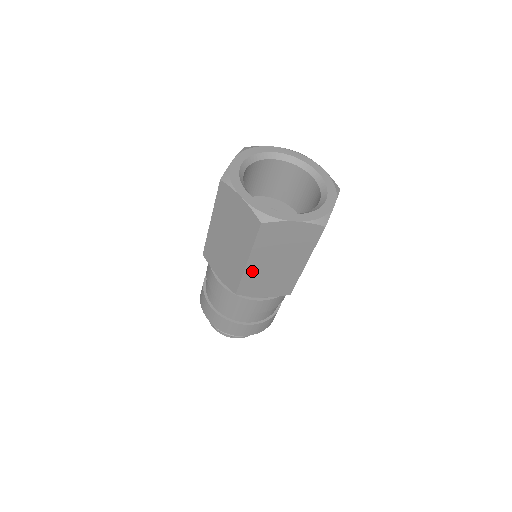
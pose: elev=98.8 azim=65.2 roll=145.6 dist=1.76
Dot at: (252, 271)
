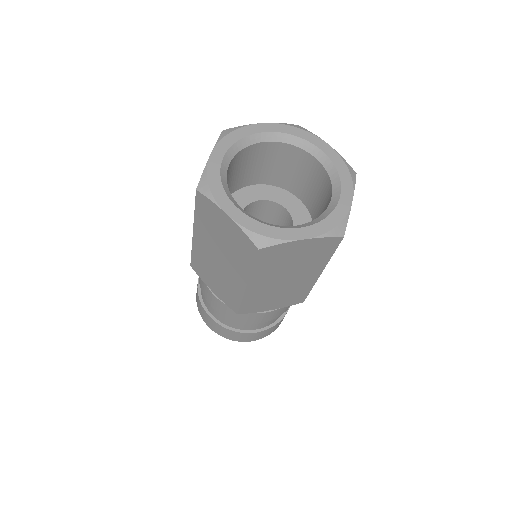
Dot at: (254, 292)
